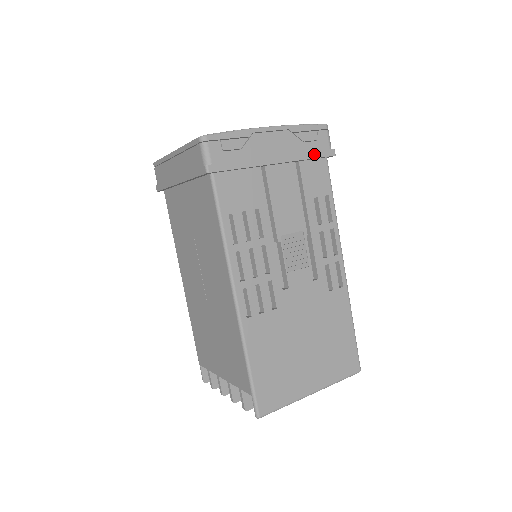
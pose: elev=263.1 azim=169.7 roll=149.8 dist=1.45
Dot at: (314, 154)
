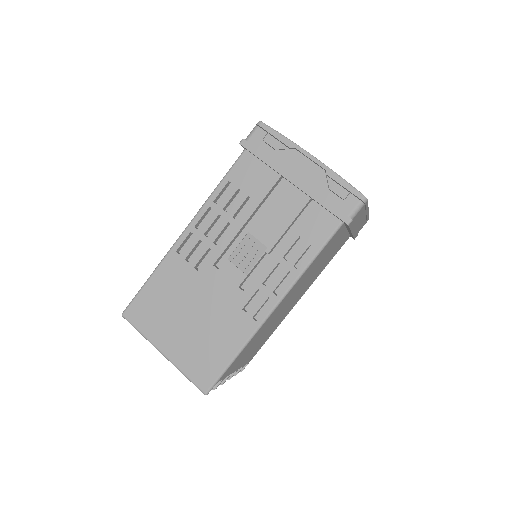
Dot at: (329, 205)
